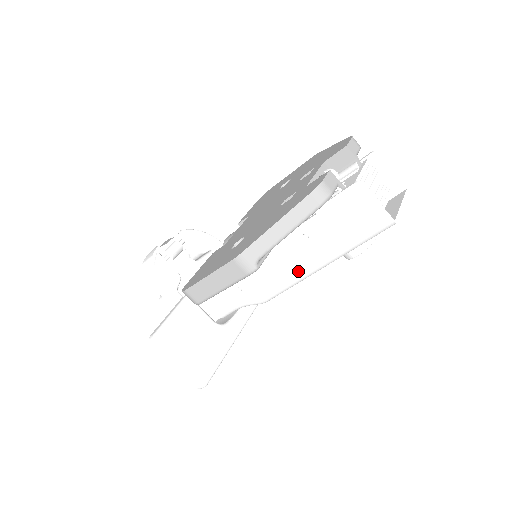
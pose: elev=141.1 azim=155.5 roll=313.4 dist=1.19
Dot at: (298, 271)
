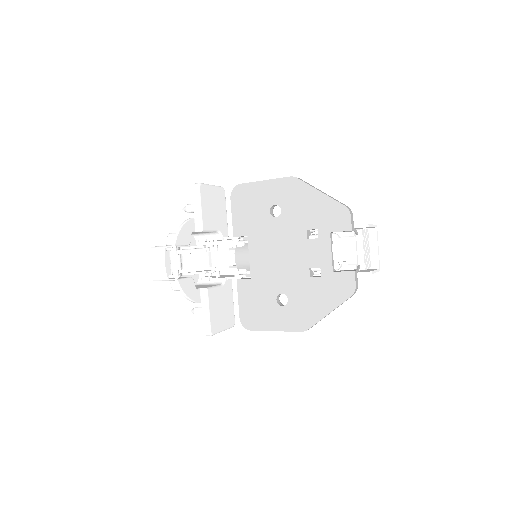
Dot at: occluded
